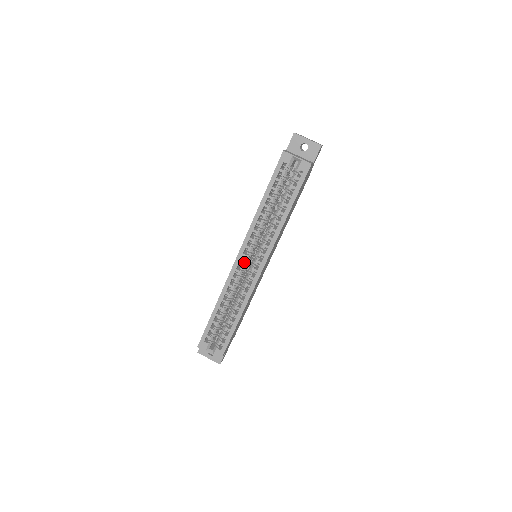
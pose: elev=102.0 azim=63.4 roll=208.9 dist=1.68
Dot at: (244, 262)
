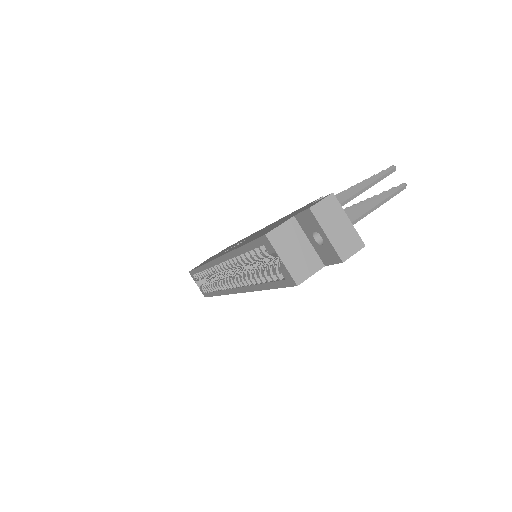
Dot at: (220, 270)
